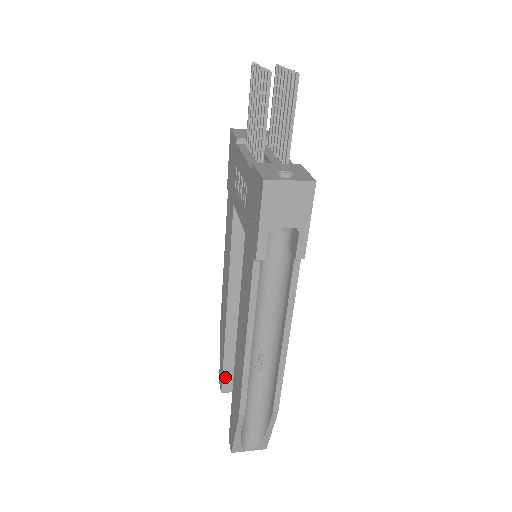
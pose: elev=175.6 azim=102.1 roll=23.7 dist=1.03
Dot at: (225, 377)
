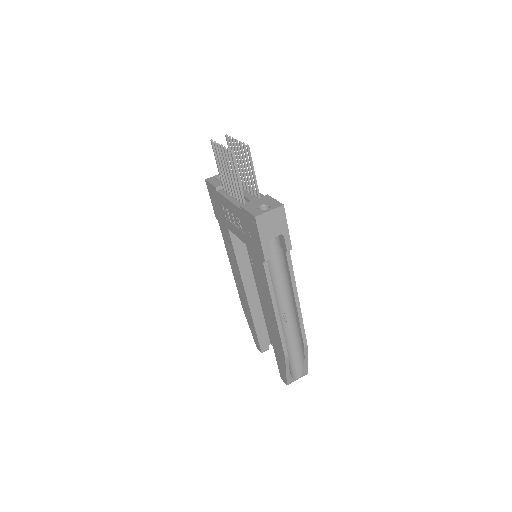
Dot at: (260, 341)
